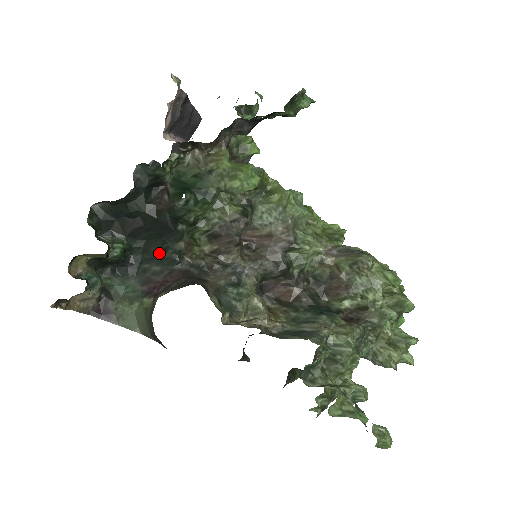
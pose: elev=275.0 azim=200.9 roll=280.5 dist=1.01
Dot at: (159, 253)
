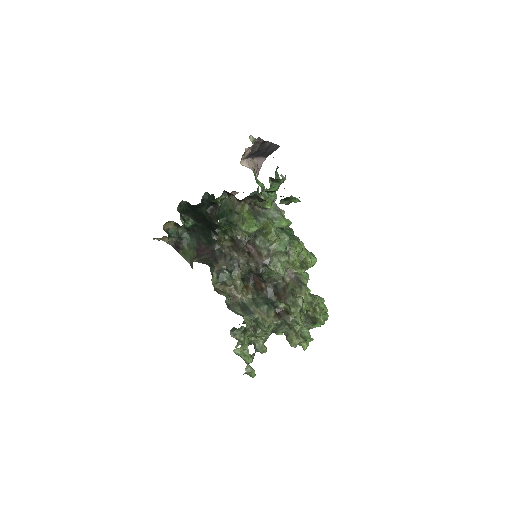
Dot at: (207, 235)
